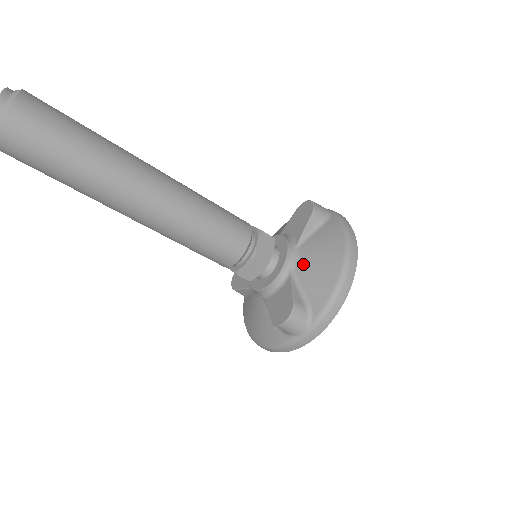
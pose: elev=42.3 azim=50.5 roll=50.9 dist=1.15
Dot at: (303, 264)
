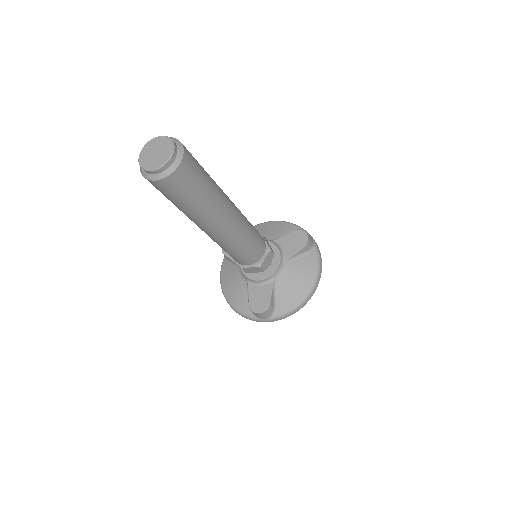
Dot at: (284, 278)
